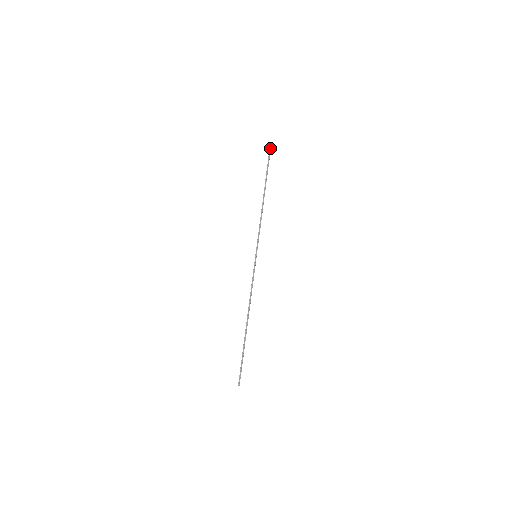
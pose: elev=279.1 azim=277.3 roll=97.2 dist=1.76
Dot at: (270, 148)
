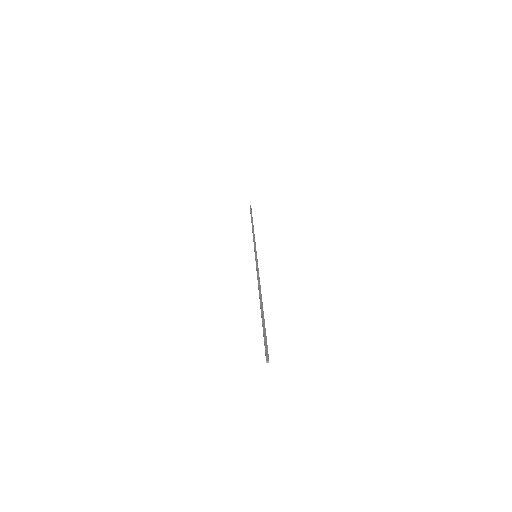
Dot at: (250, 206)
